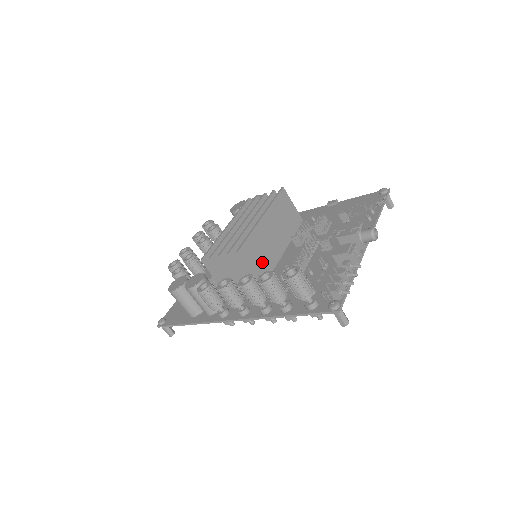
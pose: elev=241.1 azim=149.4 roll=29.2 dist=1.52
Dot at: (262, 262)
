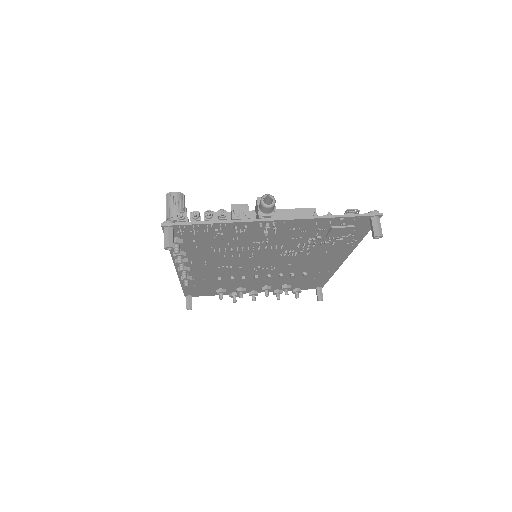
Dot at: occluded
